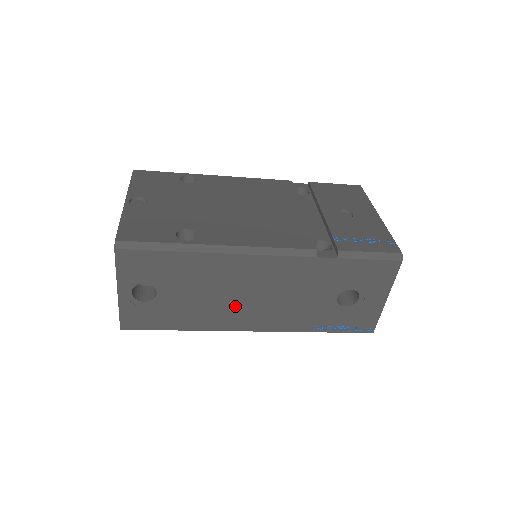
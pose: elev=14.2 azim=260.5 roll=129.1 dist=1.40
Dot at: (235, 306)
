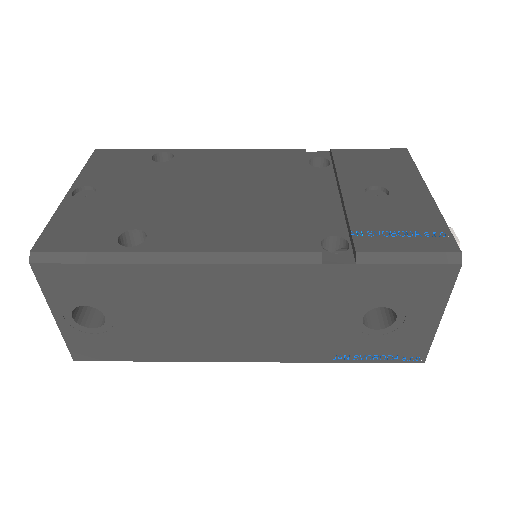
Dot at: (215, 331)
